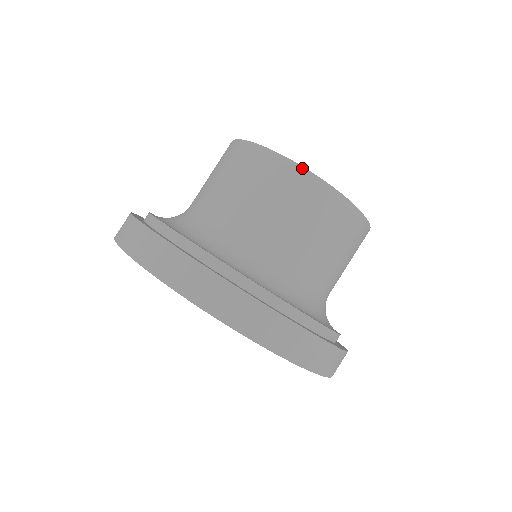
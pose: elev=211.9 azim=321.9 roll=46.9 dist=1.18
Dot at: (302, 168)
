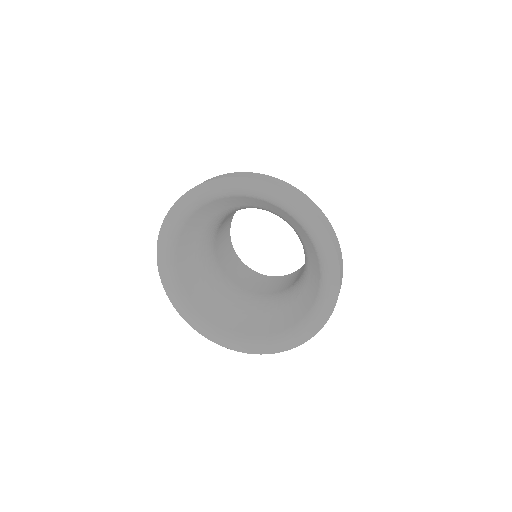
Dot at: occluded
